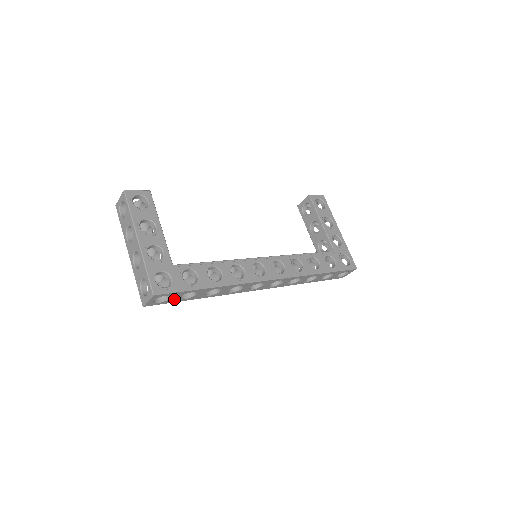
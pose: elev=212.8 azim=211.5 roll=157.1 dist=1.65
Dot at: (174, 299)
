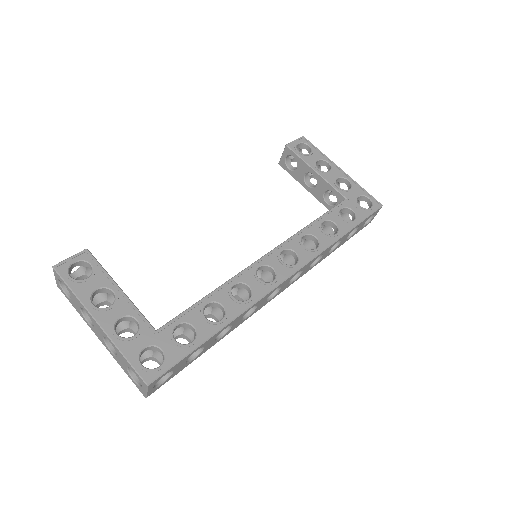
Dot at: (179, 368)
